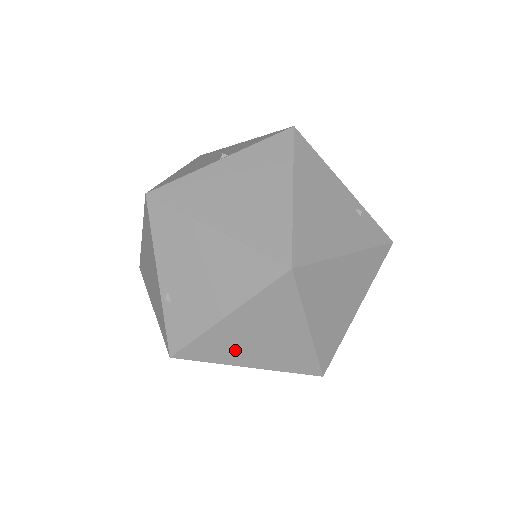
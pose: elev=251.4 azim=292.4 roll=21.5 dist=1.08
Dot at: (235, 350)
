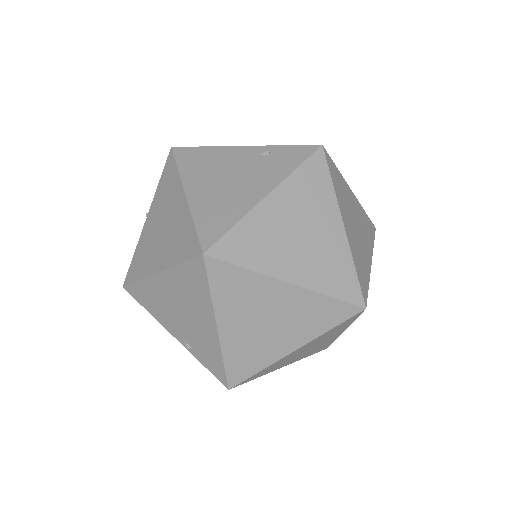
Dot at: (262, 347)
